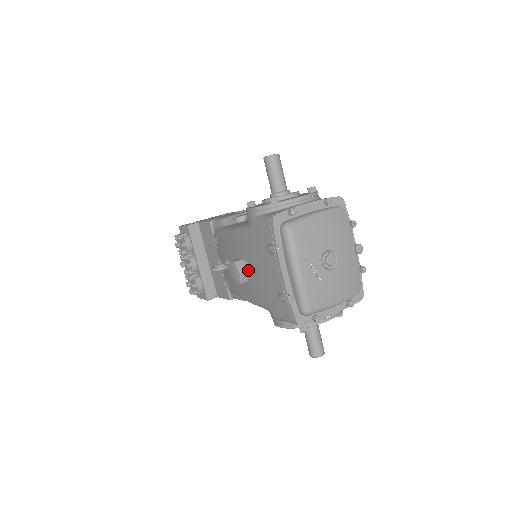
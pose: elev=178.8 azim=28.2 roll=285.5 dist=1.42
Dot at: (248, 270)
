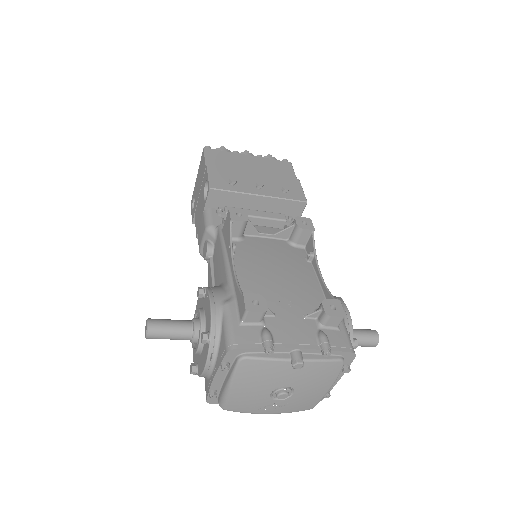
Dot at: occluded
